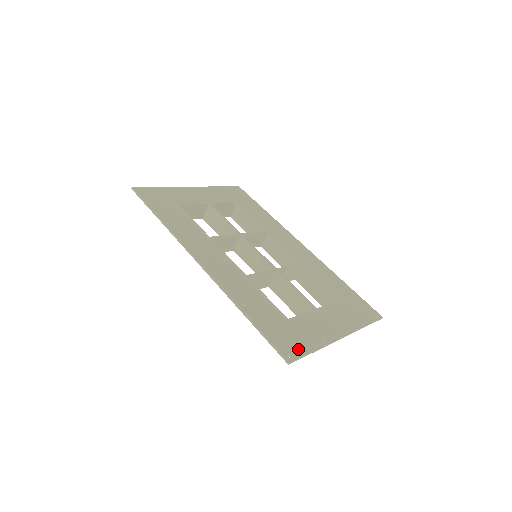
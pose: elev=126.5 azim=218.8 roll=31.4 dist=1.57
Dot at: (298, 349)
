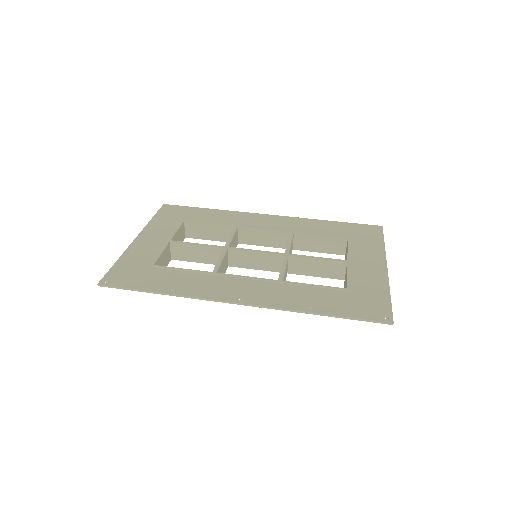
Dot at: (382, 306)
